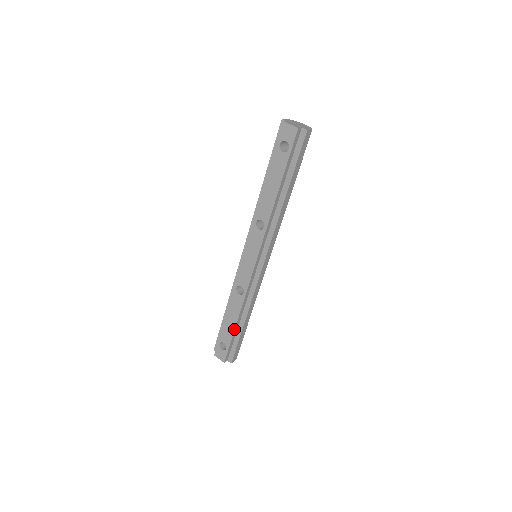
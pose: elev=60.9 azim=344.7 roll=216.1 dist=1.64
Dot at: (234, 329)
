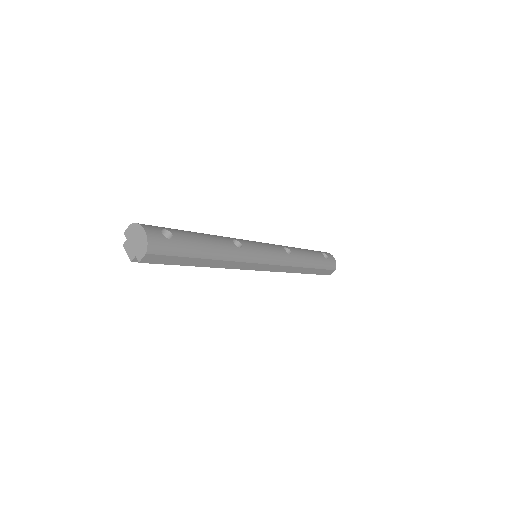
Dot at: occluded
